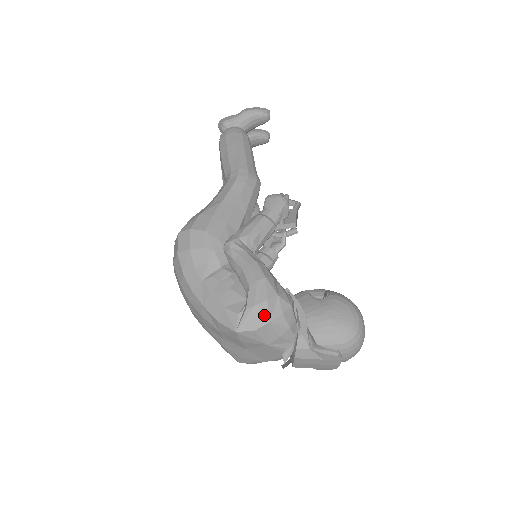
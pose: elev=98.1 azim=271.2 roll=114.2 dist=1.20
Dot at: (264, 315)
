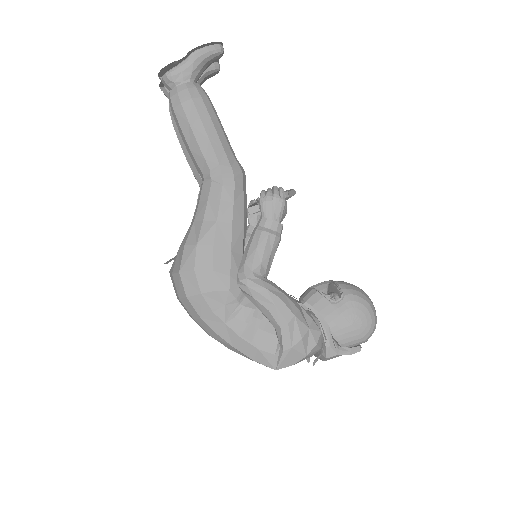
Dot at: (301, 352)
